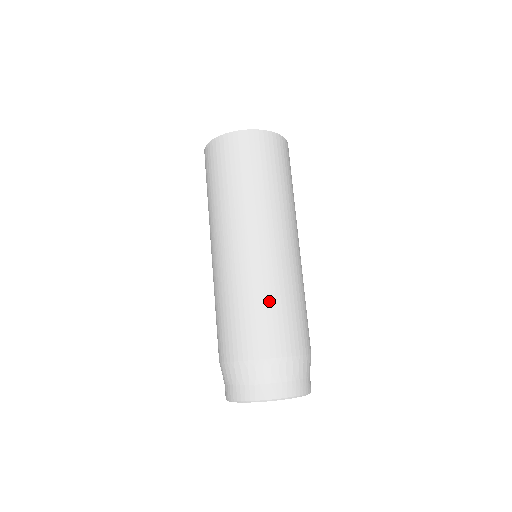
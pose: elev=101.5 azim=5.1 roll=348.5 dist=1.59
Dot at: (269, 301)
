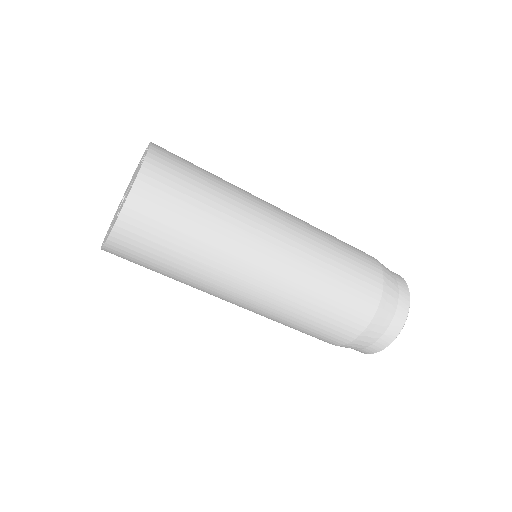
Dot at: (310, 316)
